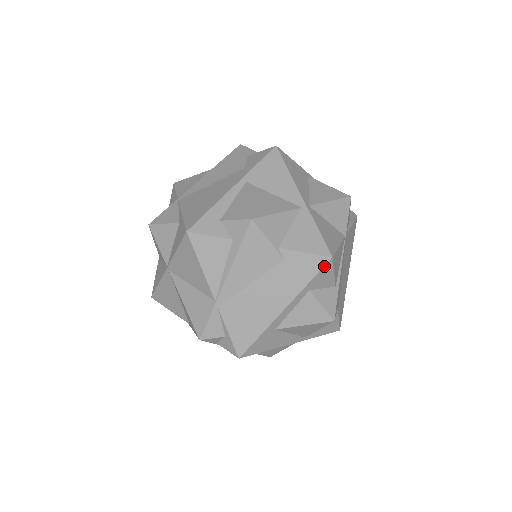
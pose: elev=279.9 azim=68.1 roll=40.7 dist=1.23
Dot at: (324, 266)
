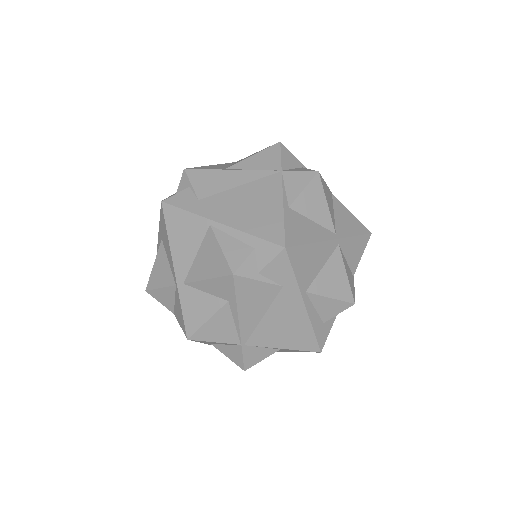
Dot at: occluded
